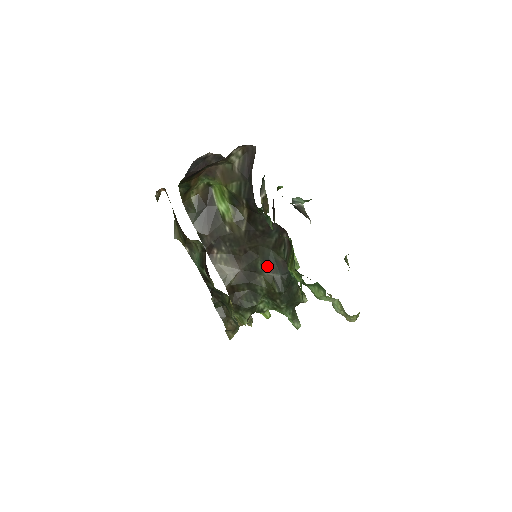
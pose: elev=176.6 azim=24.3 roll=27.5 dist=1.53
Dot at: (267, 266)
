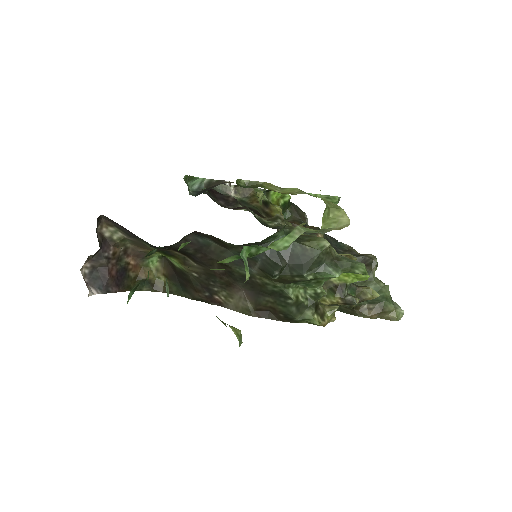
Dot at: occluded
